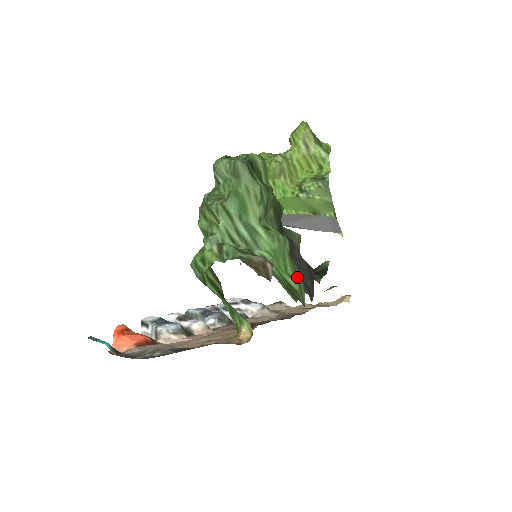
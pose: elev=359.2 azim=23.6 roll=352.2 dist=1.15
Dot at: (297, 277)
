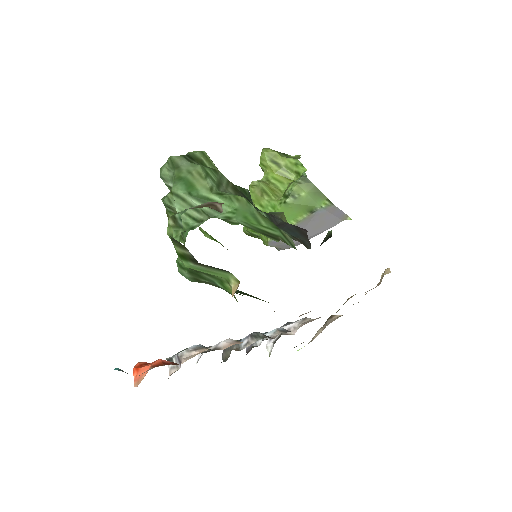
Dot at: (277, 228)
